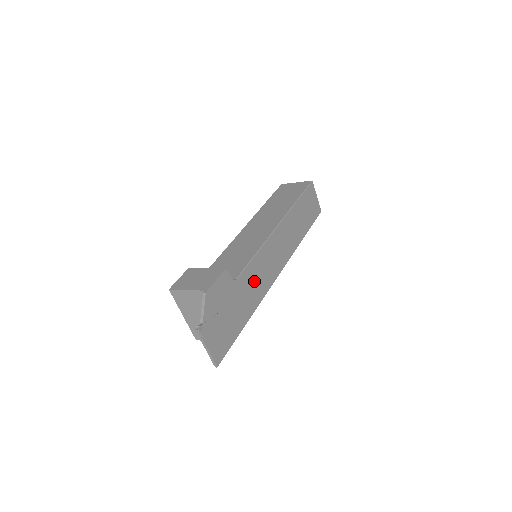
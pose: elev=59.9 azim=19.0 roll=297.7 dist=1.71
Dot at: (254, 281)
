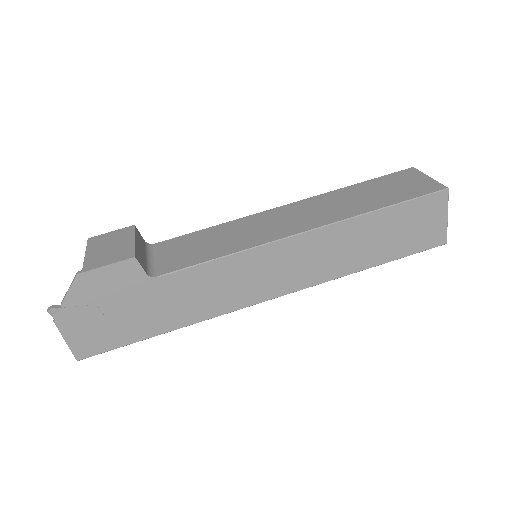
Dot at: (200, 291)
